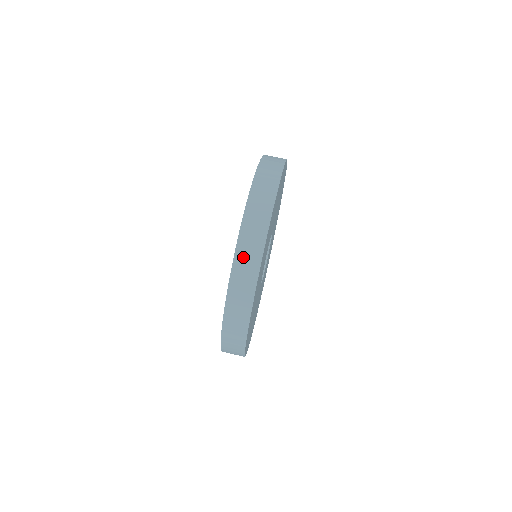
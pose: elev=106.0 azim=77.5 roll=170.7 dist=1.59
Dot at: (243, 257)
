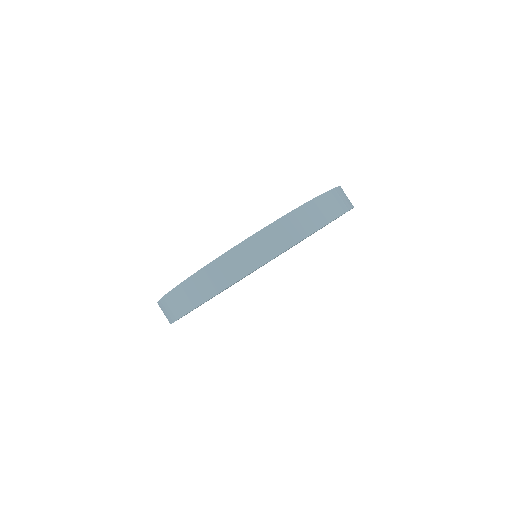
Dot at: (162, 309)
